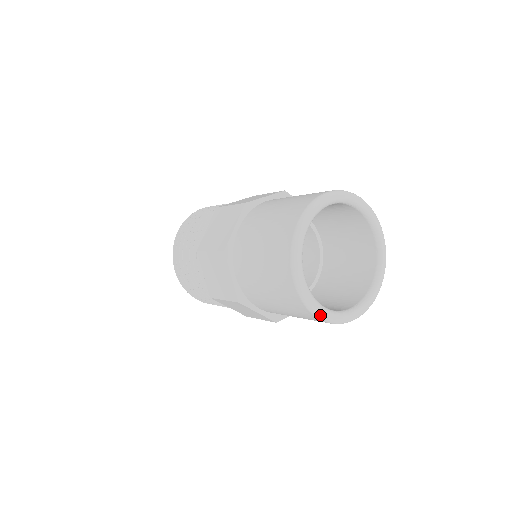
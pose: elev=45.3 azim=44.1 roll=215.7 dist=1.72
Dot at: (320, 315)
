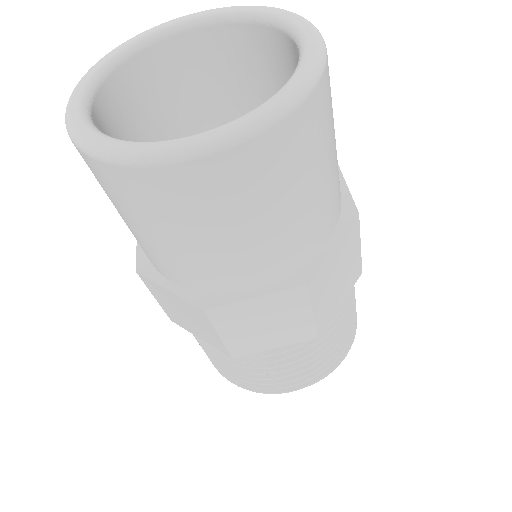
Dot at: (187, 149)
